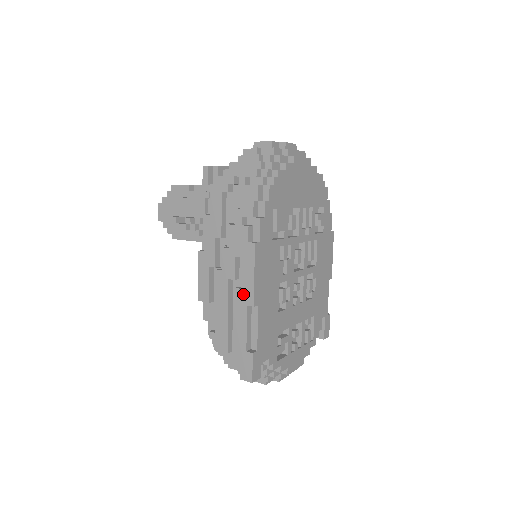
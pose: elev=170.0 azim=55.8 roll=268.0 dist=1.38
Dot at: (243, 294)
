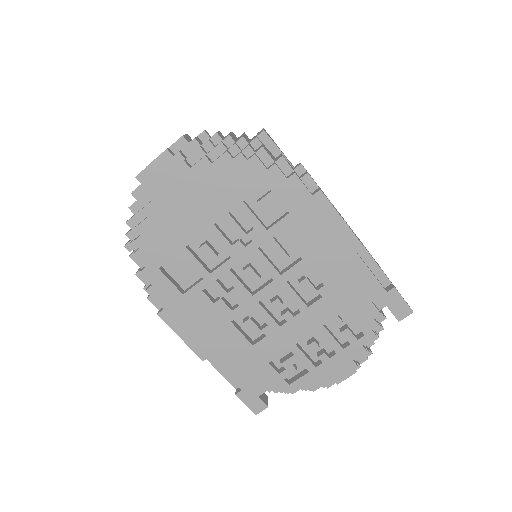
Dot at: occluded
